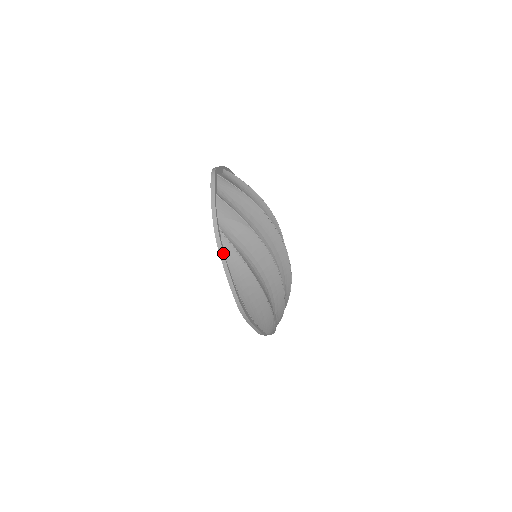
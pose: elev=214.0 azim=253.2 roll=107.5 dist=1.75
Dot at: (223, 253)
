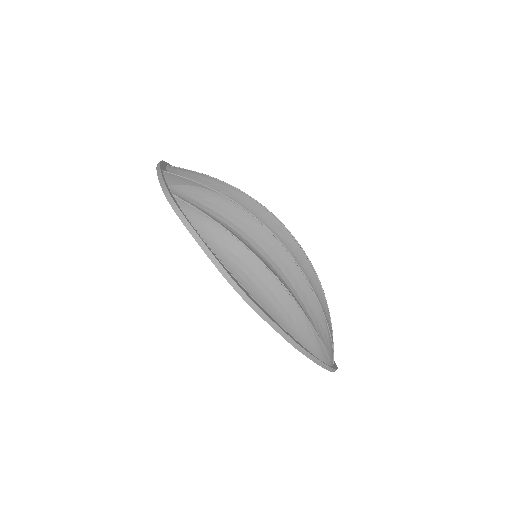
Dot at: (183, 215)
